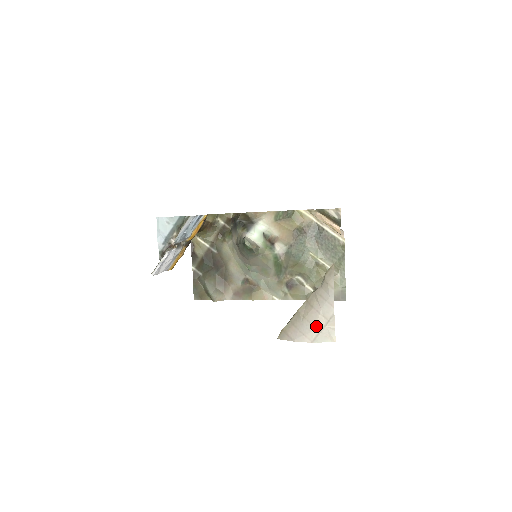
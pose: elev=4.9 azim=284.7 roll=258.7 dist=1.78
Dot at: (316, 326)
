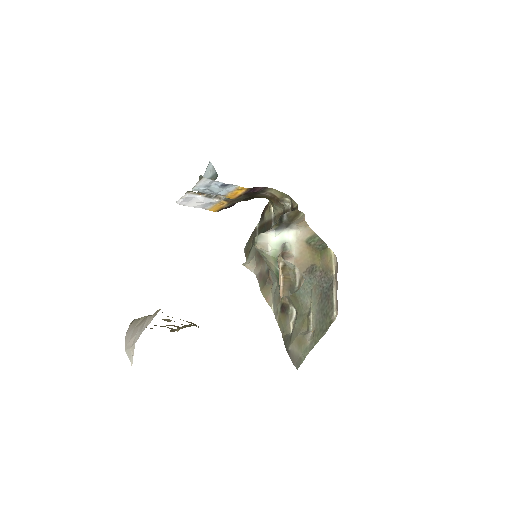
Dot at: (130, 340)
